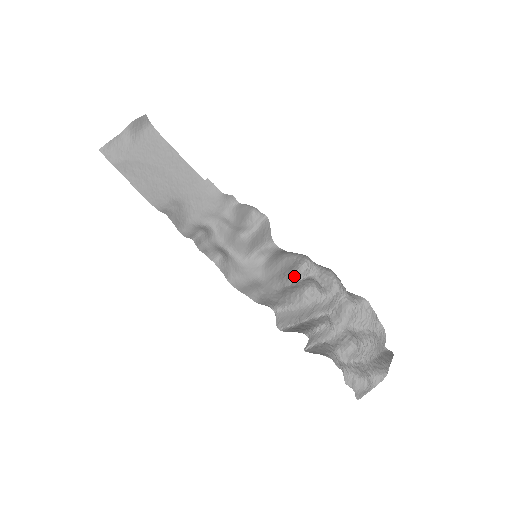
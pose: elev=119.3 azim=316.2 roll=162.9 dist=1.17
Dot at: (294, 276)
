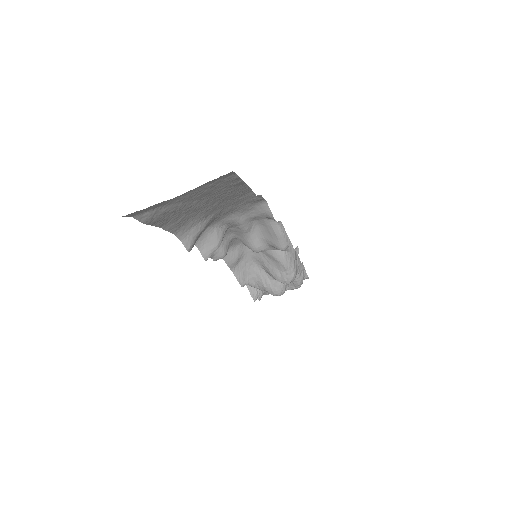
Dot at: (275, 279)
